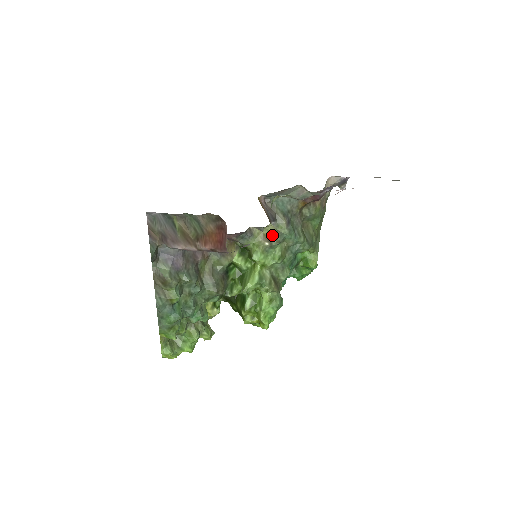
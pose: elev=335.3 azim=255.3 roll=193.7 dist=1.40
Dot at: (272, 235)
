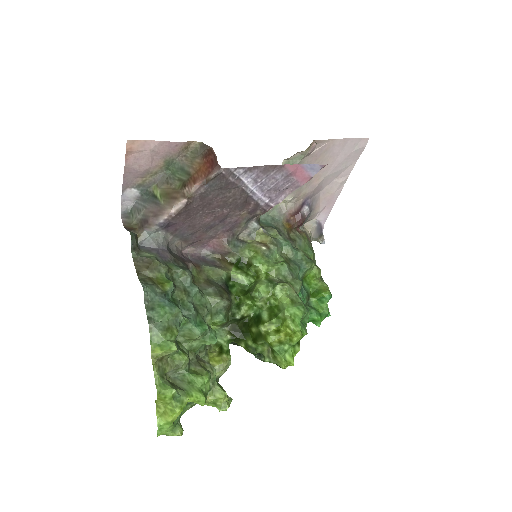
Dot at: (266, 238)
